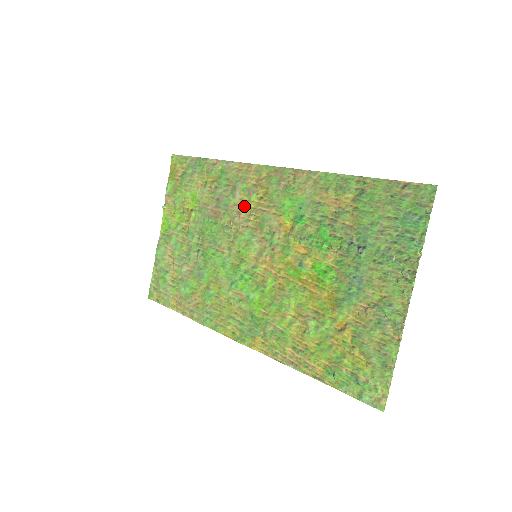
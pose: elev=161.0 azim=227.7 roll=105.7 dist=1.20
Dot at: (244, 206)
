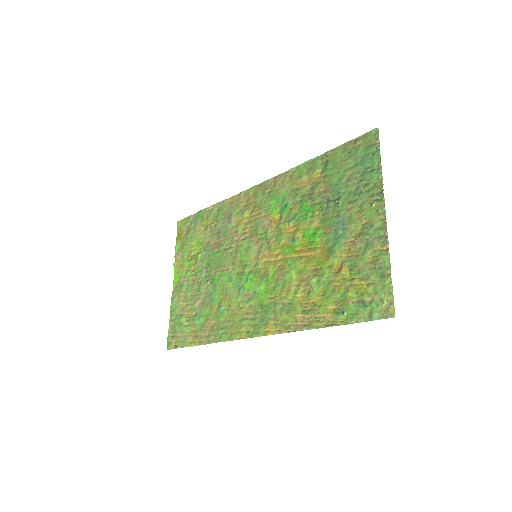
Dot at: (240, 225)
